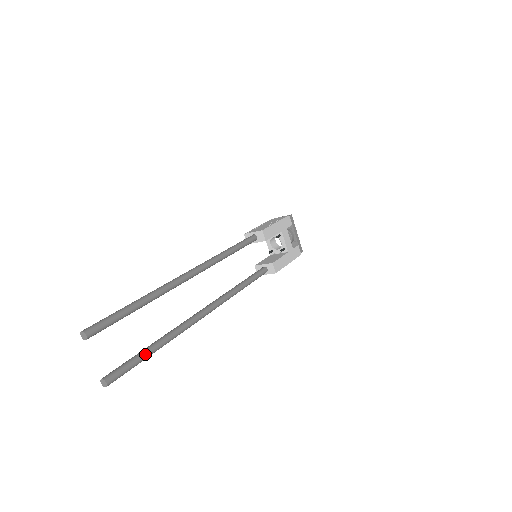
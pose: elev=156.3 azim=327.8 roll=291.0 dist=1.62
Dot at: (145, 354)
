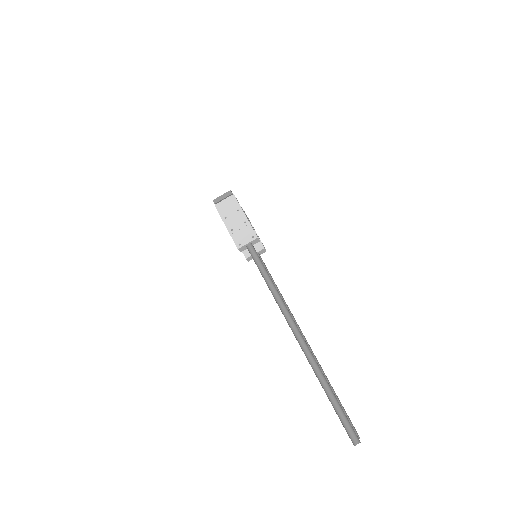
Dot at: (340, 402)
